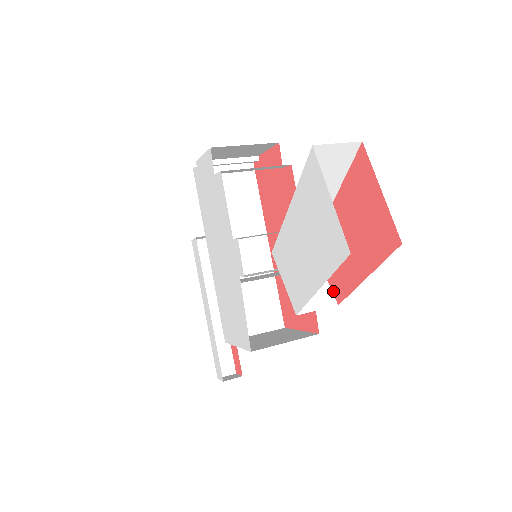
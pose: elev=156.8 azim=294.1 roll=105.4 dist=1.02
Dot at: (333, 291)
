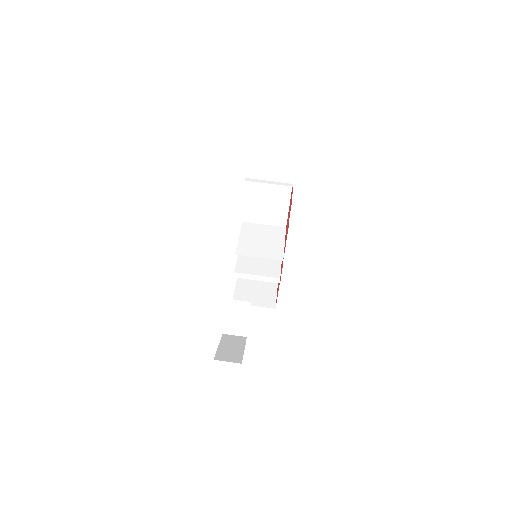
Dot at: occluded
